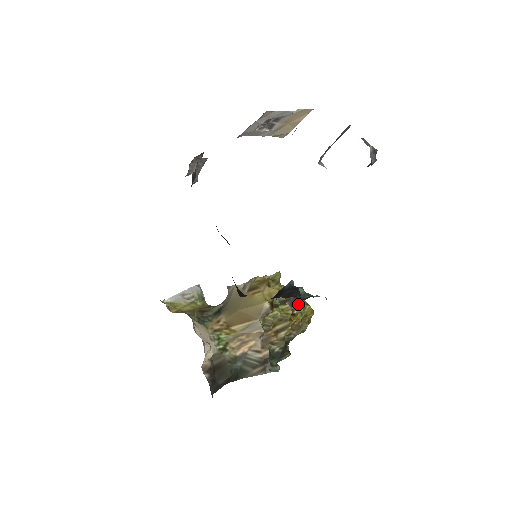
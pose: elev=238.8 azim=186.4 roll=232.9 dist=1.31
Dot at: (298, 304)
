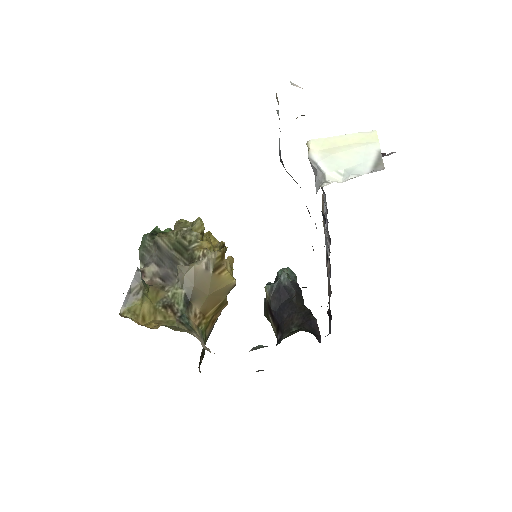
Dot at: occluded
